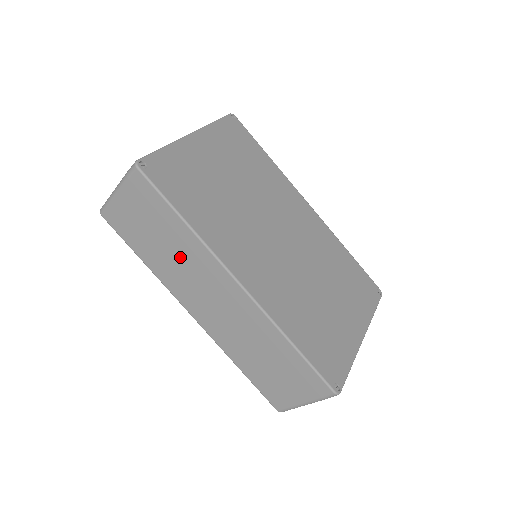
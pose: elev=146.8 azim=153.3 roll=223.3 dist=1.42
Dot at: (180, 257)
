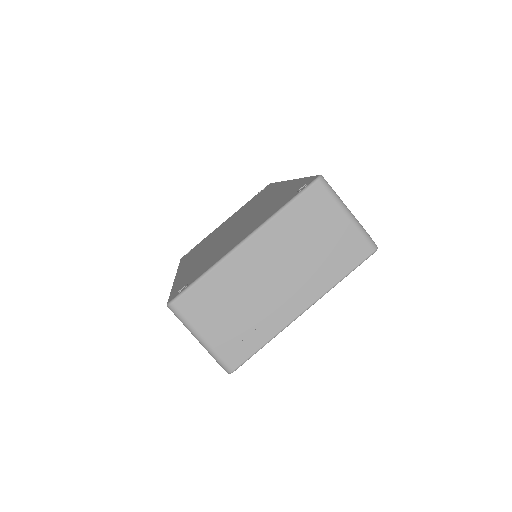
Dot at: occluded
